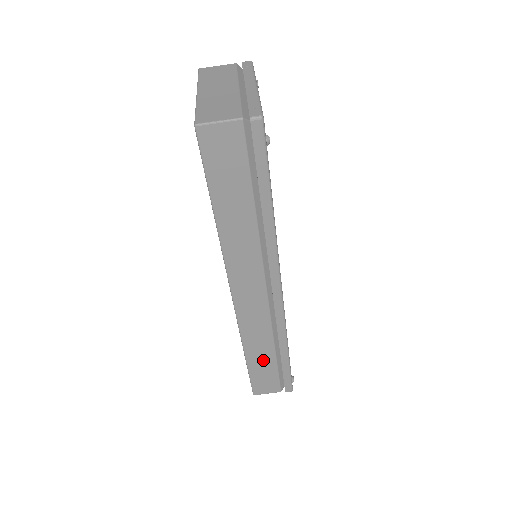
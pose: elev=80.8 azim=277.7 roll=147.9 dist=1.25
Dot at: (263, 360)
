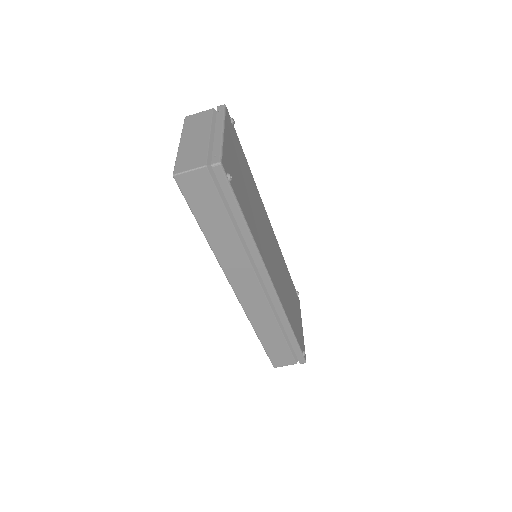
Dot at: (274, 339)
